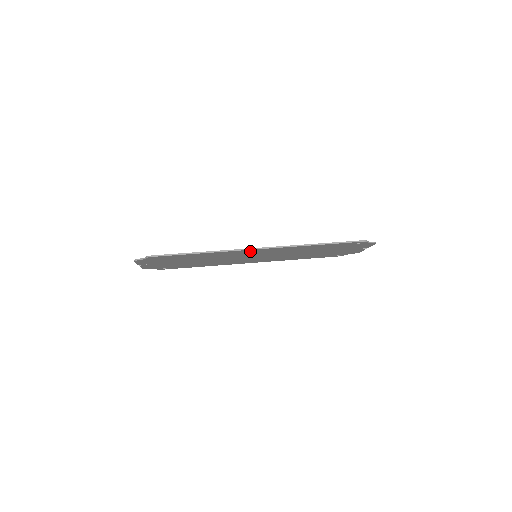
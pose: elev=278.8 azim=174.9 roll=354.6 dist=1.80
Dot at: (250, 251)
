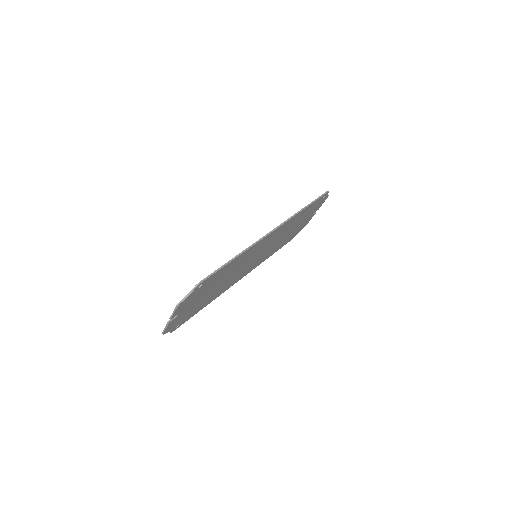
Dot at: (264, 240)
